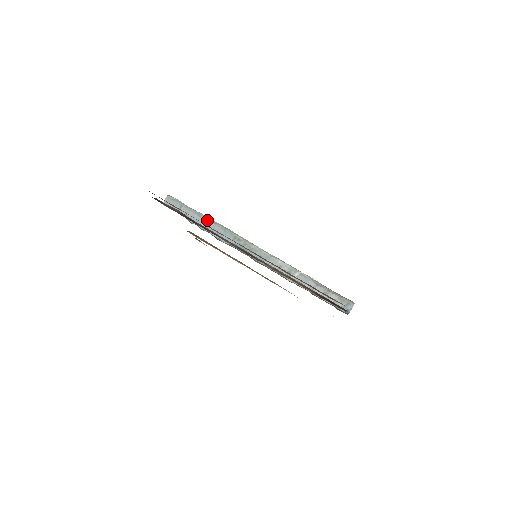
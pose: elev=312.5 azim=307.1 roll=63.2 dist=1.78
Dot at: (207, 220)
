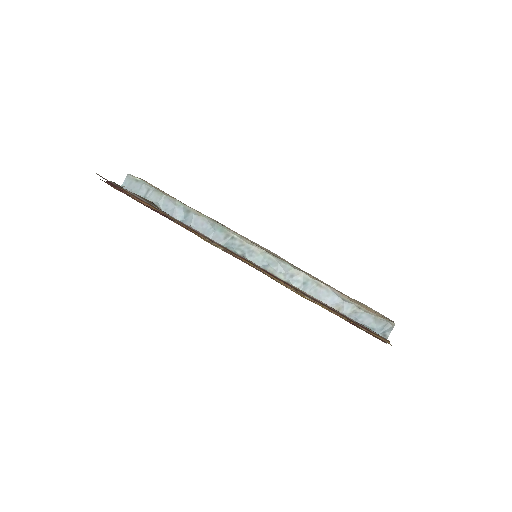
Dot at: (186, 210)
